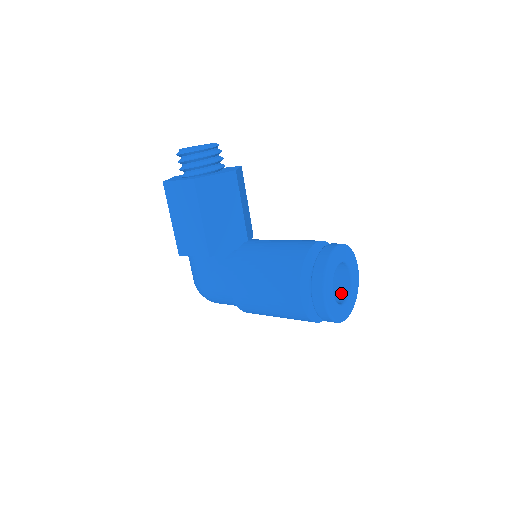
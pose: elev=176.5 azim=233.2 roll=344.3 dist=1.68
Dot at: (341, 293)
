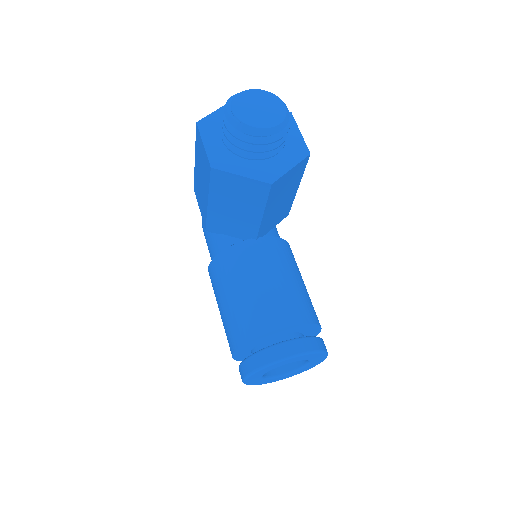
Dot at: occluded
